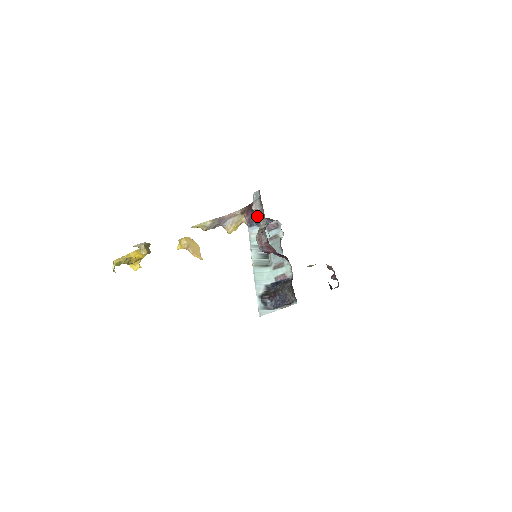
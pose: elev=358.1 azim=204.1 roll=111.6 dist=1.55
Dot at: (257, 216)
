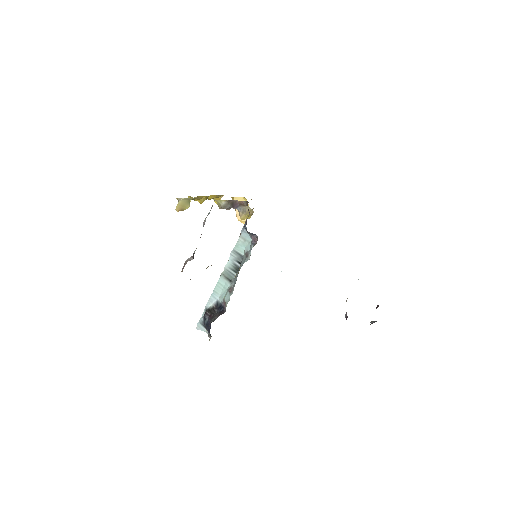
Dot at: occluded
